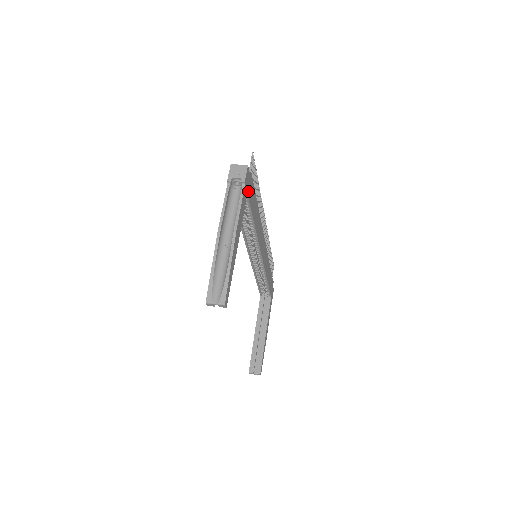
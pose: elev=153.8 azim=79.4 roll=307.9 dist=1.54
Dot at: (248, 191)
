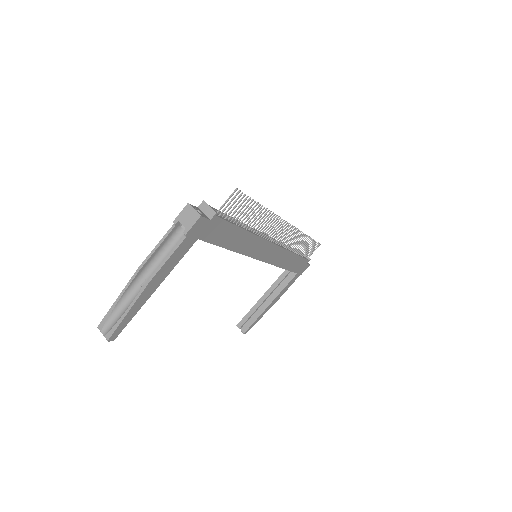
Dot at: (202, 235)
